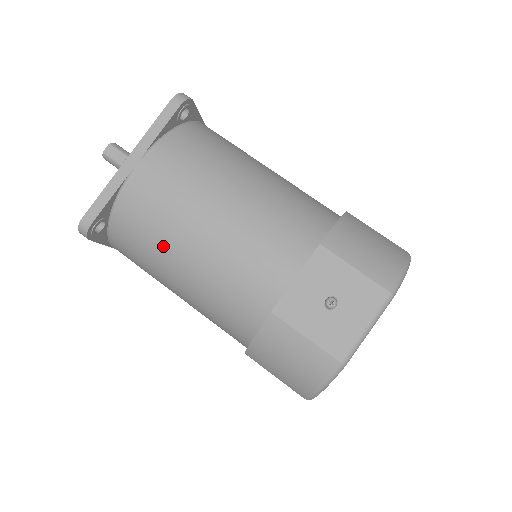
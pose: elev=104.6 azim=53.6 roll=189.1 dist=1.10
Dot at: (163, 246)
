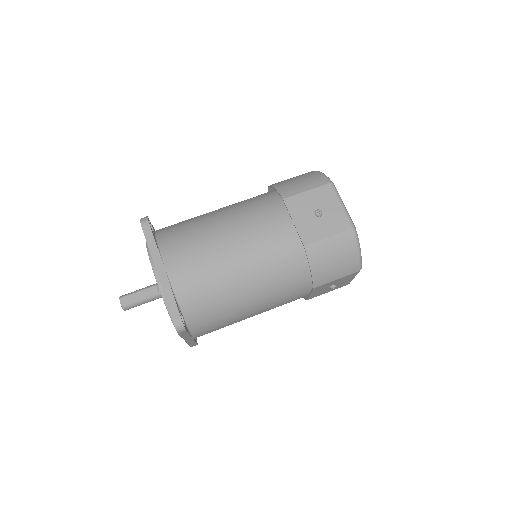
Dot at: (223, 287)
